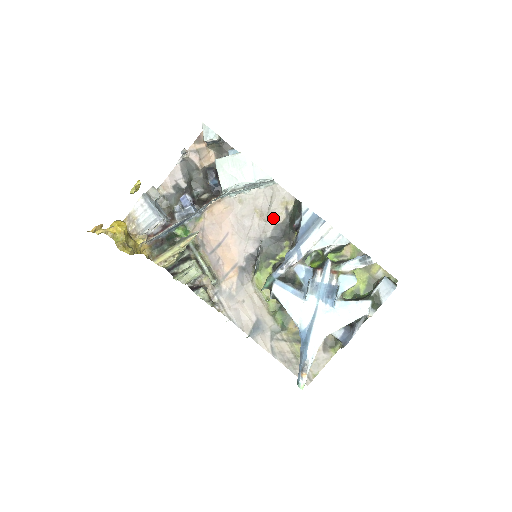
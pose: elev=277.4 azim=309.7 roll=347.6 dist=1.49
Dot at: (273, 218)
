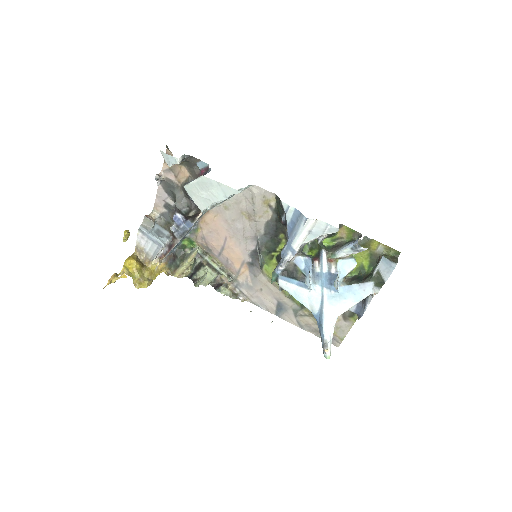
Dot at: (261, 217)
